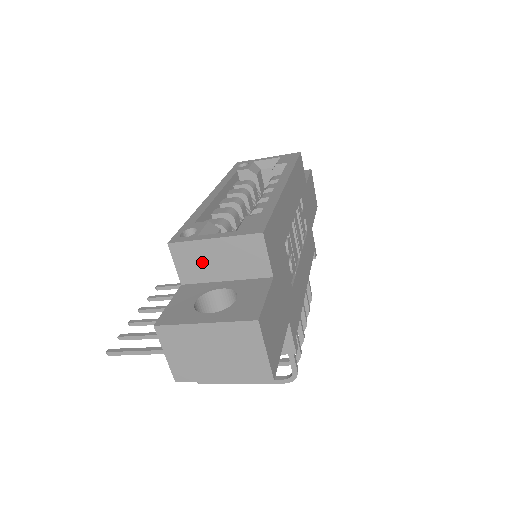
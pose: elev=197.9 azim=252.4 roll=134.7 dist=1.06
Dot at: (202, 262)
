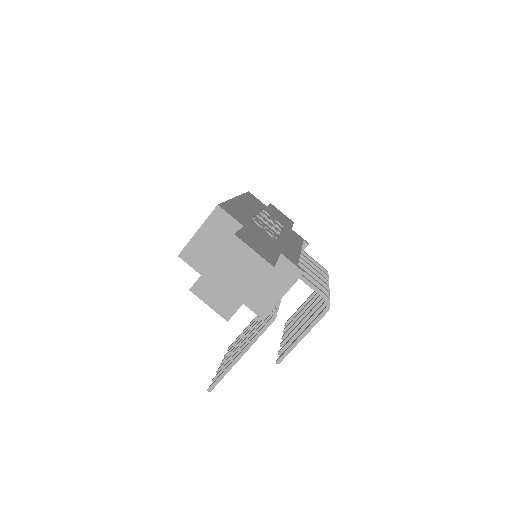
Dot at: (202, 251)
